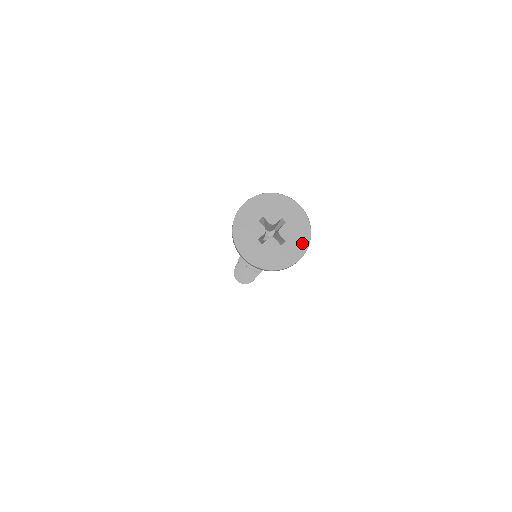
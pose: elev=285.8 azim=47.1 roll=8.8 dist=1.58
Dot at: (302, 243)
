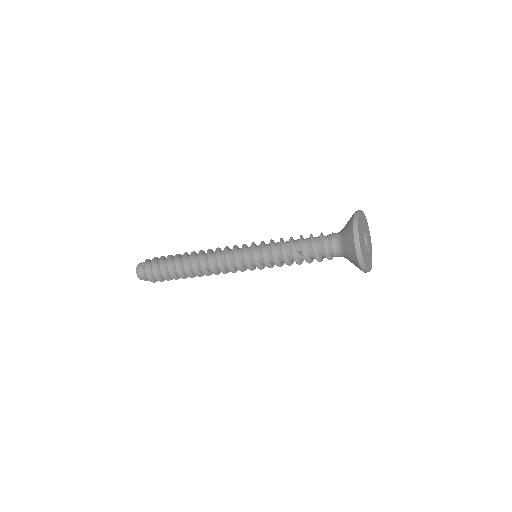
Dot at: (371, 249)
